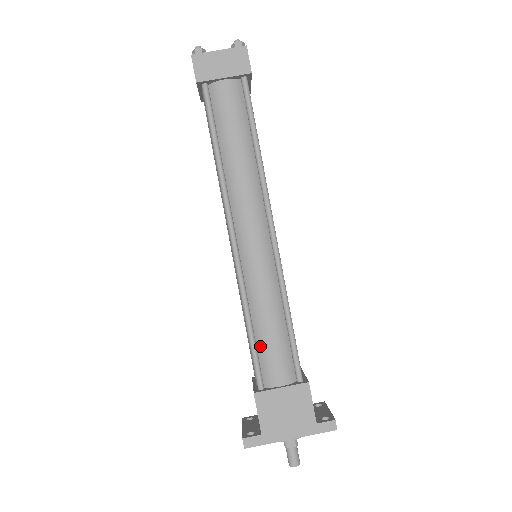
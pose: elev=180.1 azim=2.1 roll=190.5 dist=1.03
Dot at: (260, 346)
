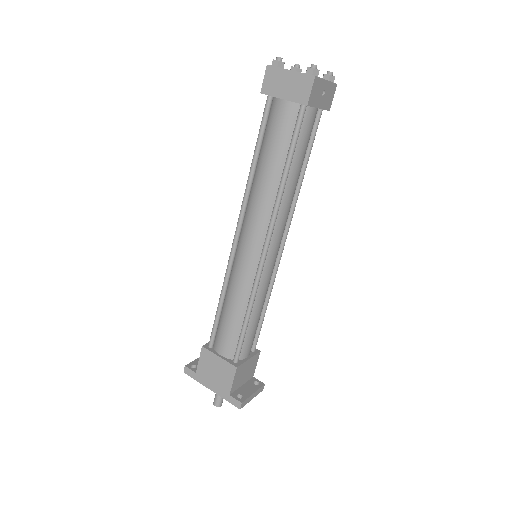
Dot at: (221, 321)
